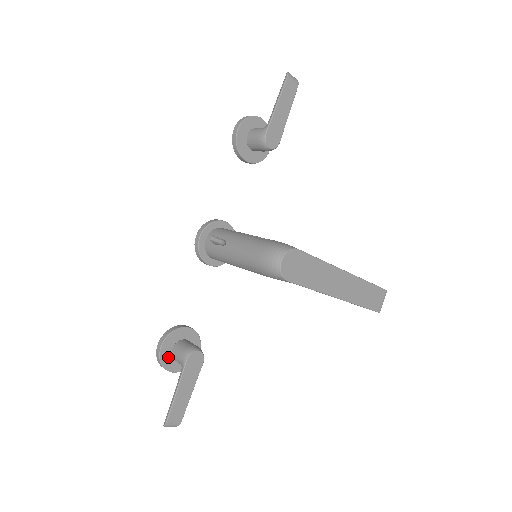
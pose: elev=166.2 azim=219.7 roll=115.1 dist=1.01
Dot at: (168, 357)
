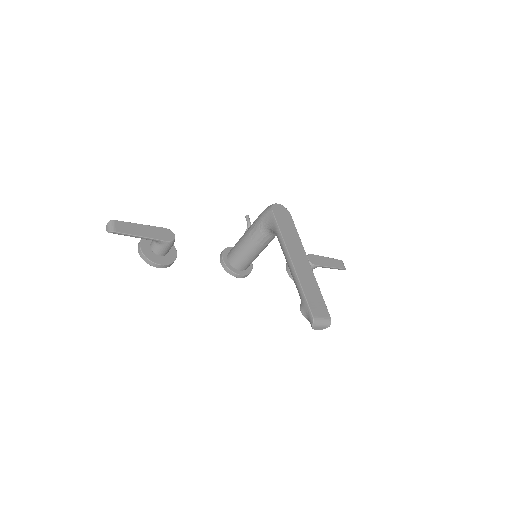
Dot at: (150, 240)
